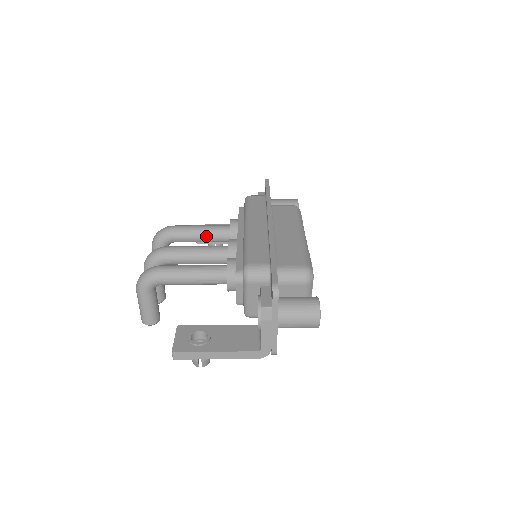
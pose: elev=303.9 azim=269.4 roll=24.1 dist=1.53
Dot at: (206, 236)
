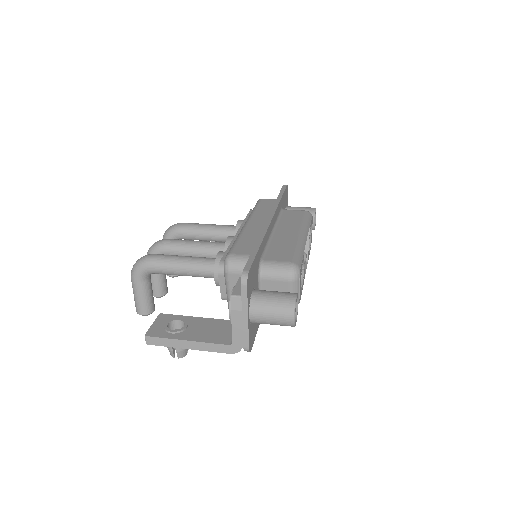
Dot at: (212, 234)
